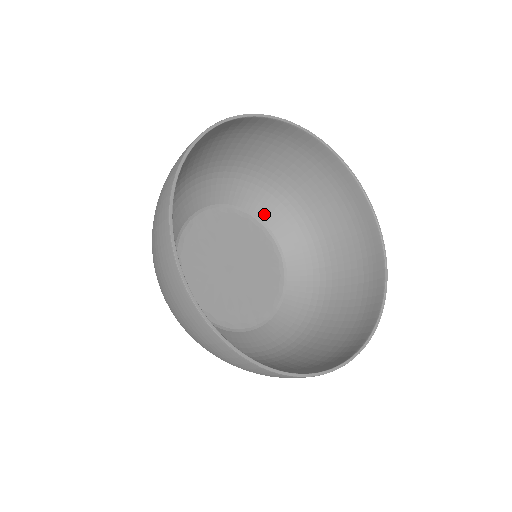
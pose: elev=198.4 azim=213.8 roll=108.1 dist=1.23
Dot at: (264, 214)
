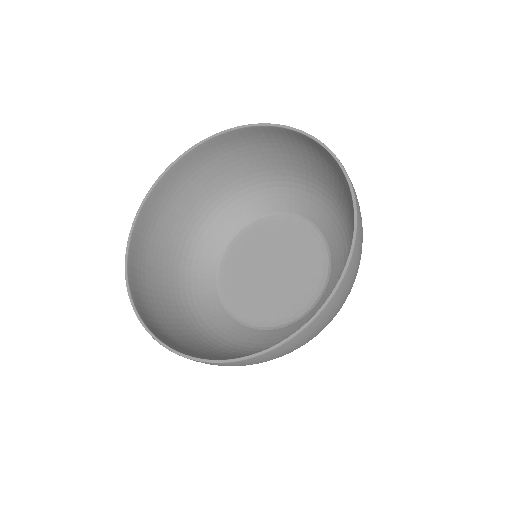
Dot at: (334, 245)
